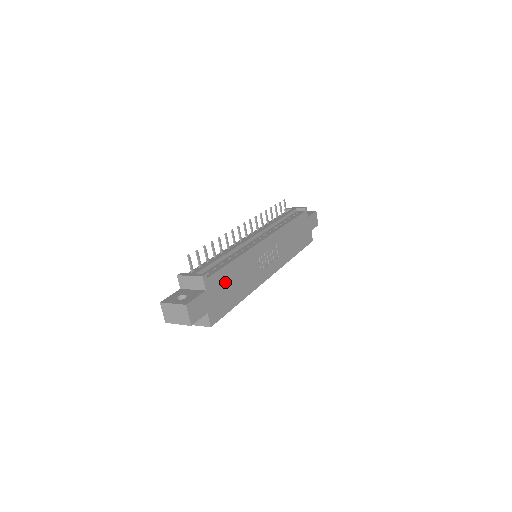
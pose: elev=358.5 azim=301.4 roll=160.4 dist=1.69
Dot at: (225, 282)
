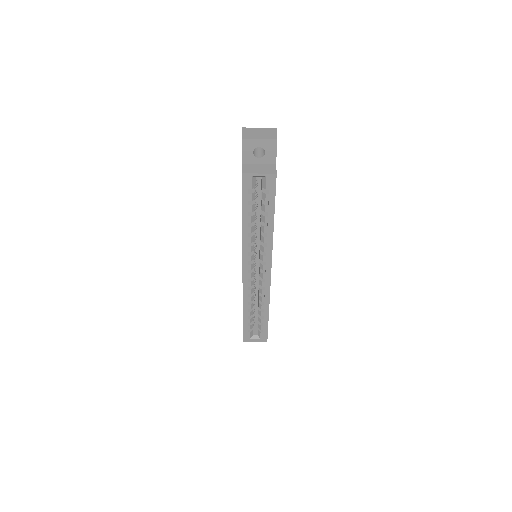
Dot at: occluded
